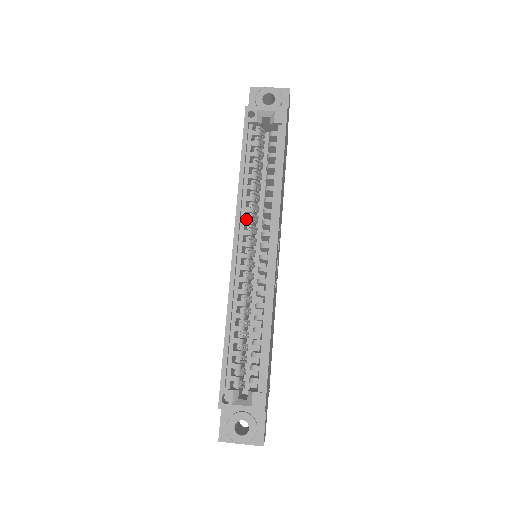
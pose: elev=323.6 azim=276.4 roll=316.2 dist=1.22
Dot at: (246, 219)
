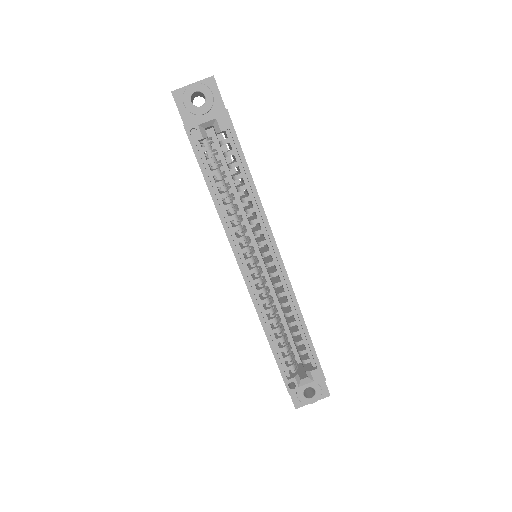
Dot at: (239, 238)
